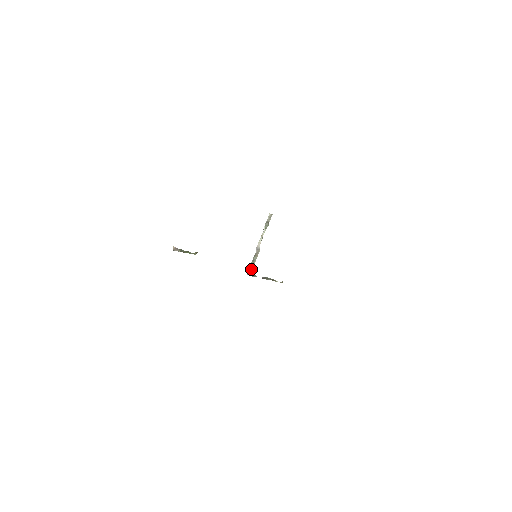
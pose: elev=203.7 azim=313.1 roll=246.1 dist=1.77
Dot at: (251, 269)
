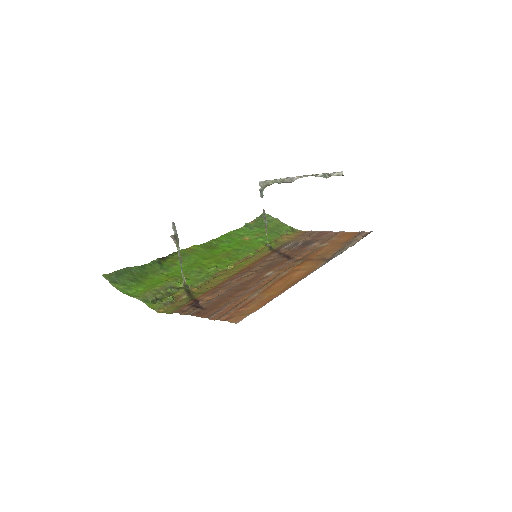
Dot at: (266, 185)
